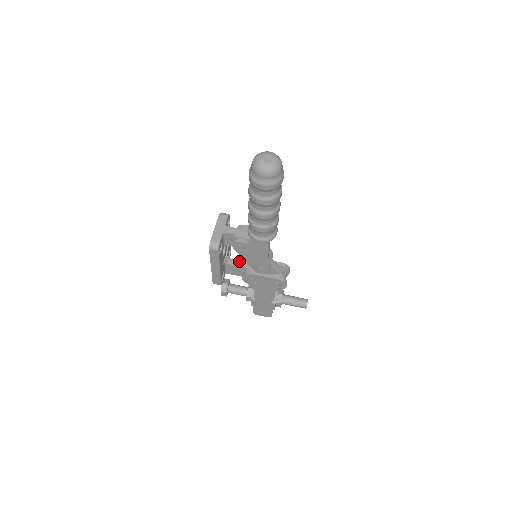
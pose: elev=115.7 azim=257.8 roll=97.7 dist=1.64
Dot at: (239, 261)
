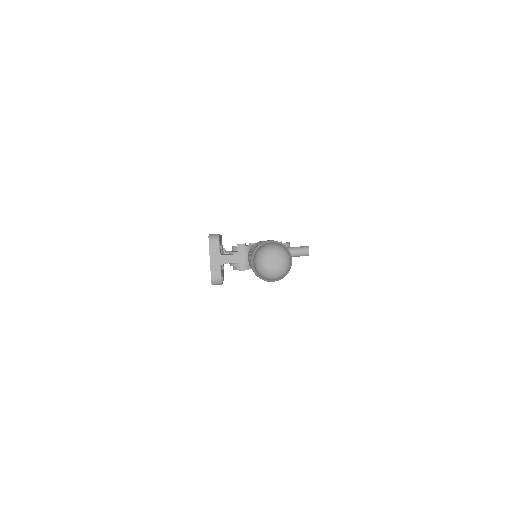
Dot at: occluded
